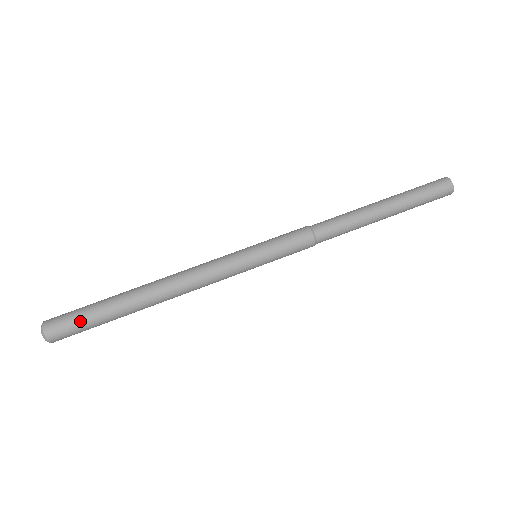
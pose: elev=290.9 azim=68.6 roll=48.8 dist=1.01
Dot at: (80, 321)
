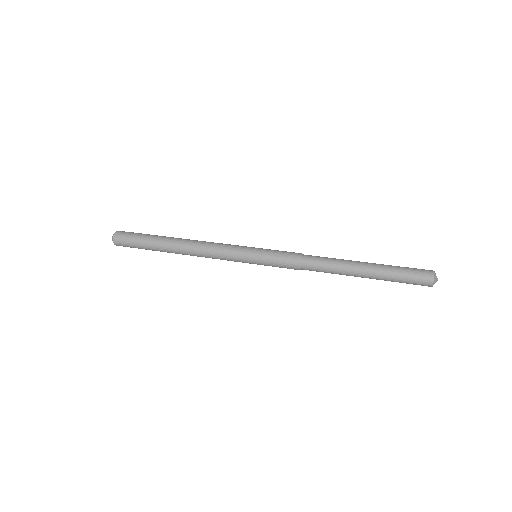
Dot at: (136, 234)
